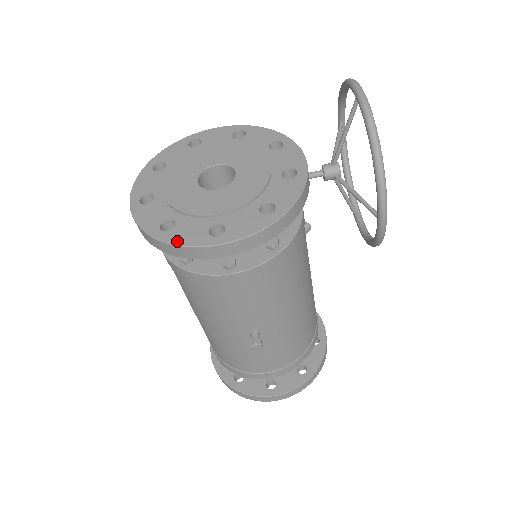
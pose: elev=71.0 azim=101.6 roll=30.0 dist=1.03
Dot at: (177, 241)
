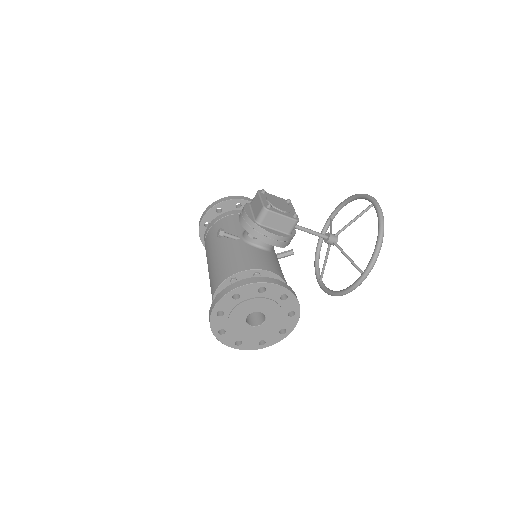
Dot at: (222, 341)
